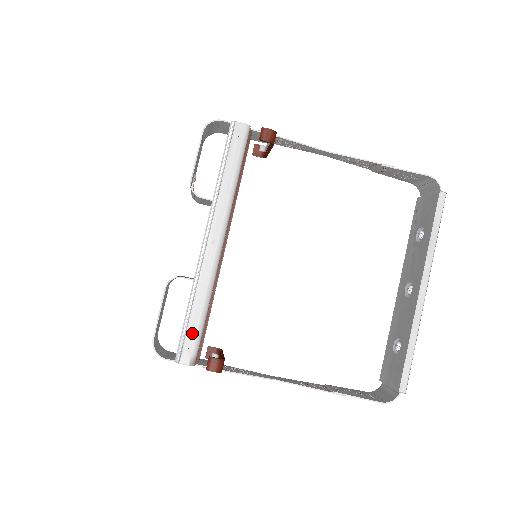
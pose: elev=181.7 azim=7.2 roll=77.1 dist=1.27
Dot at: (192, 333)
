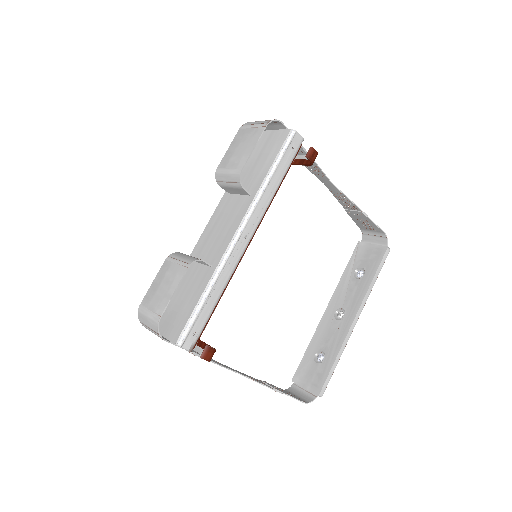
Dot at: (201, 320)
